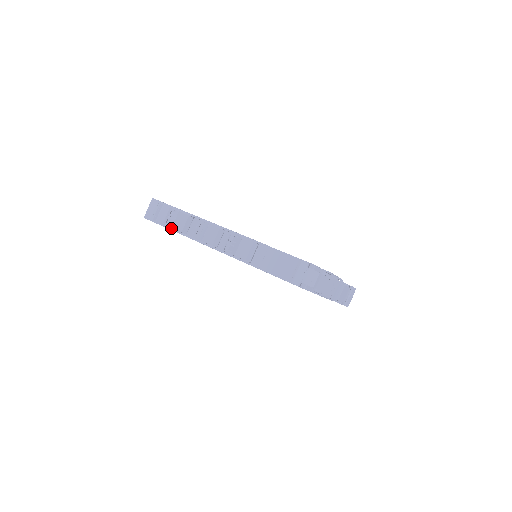
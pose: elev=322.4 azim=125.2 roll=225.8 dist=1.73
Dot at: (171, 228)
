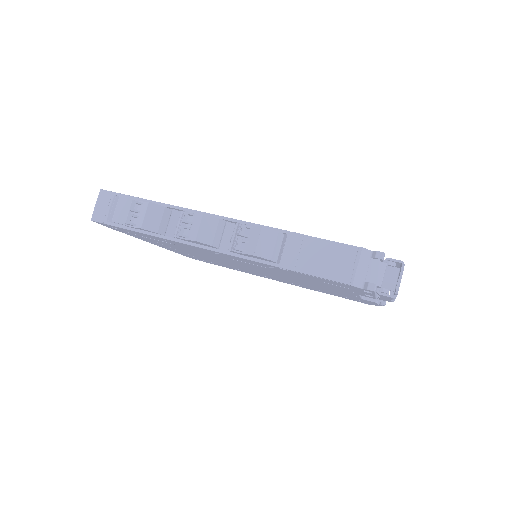
Dot at: (139, 229)
